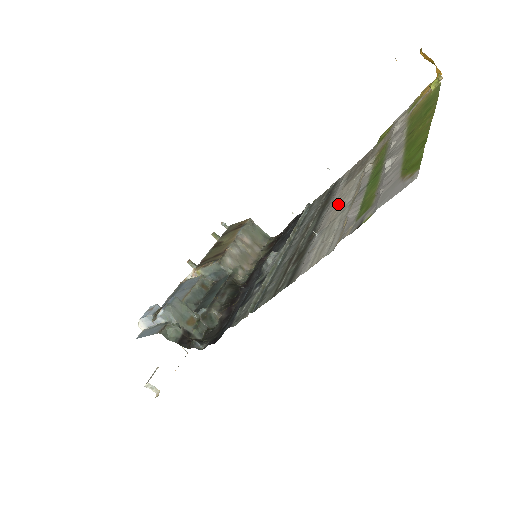
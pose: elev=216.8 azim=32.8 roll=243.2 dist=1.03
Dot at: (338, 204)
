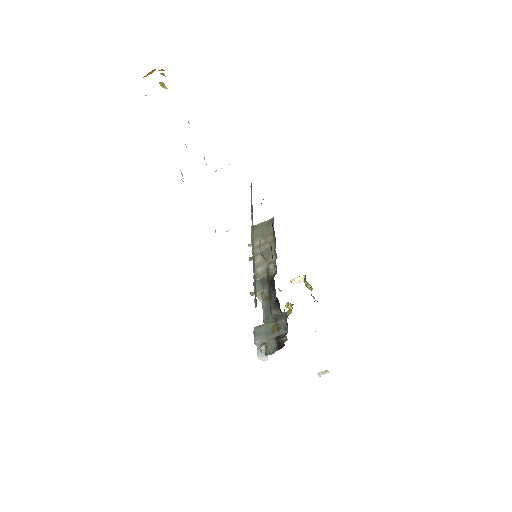
Dot at: occluded
